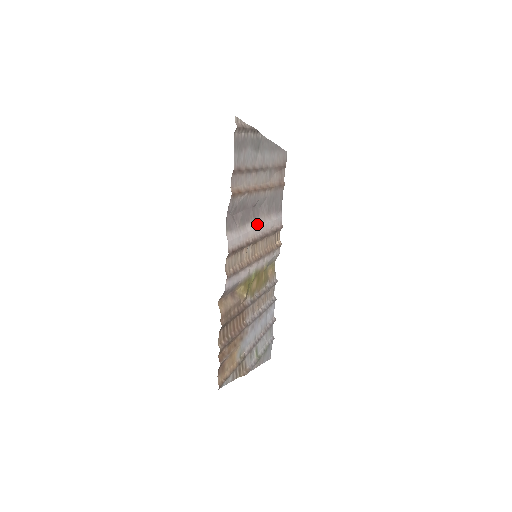
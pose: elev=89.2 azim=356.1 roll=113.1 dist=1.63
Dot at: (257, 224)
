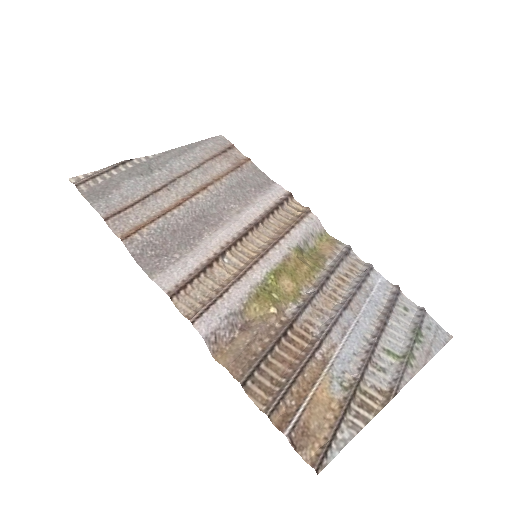
Dot at: (224, 227)
